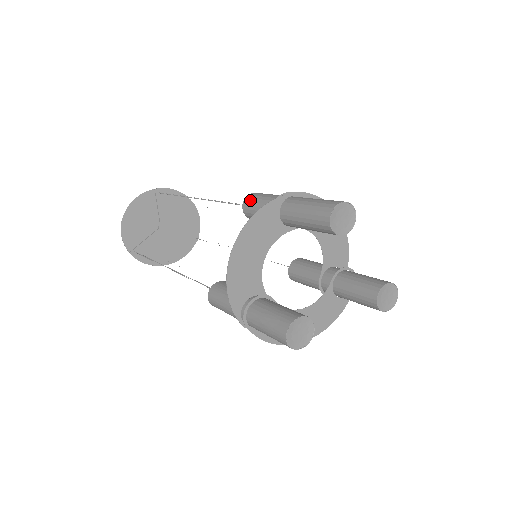
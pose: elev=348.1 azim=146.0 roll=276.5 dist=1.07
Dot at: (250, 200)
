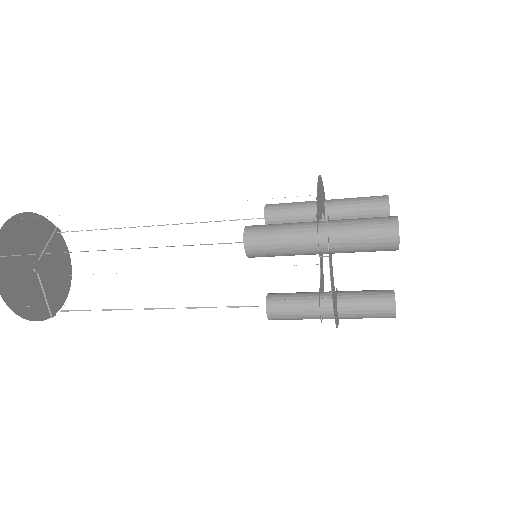
Dot at: occluded
